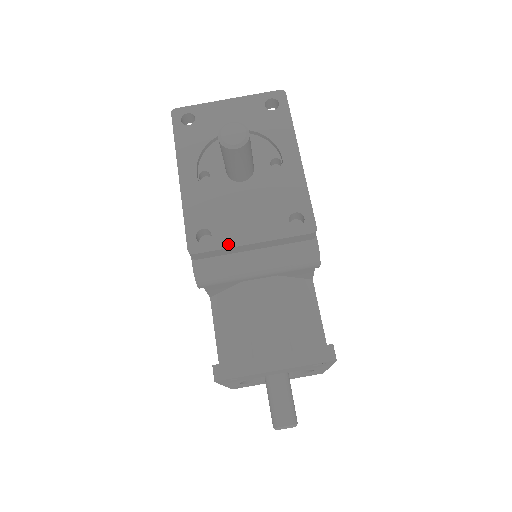
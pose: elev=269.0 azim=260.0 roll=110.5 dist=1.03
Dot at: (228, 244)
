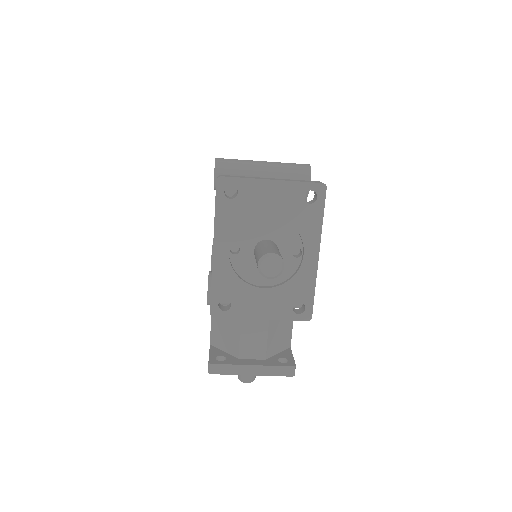
Dot at: (242, 316)
